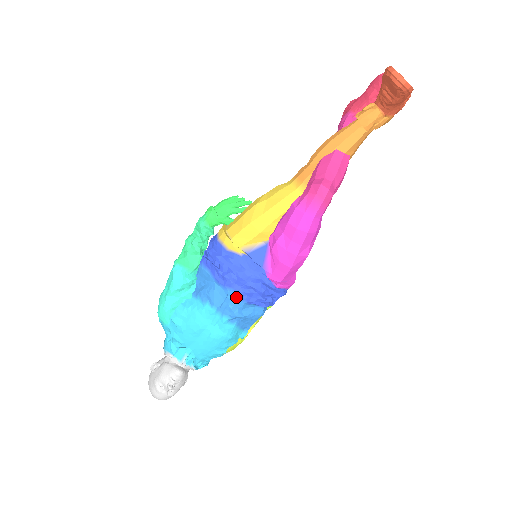
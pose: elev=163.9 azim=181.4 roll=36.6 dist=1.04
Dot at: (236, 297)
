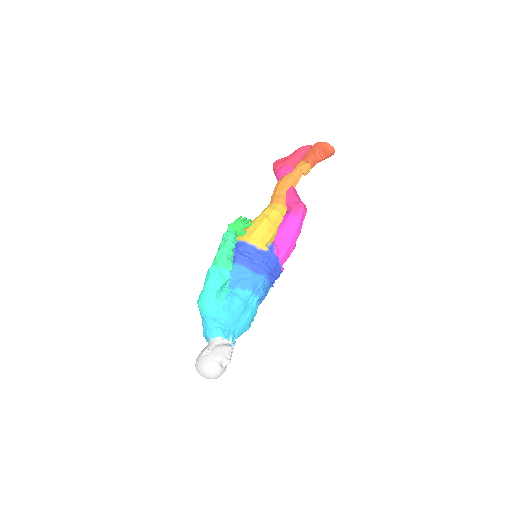
Dot at: (266, 280)
